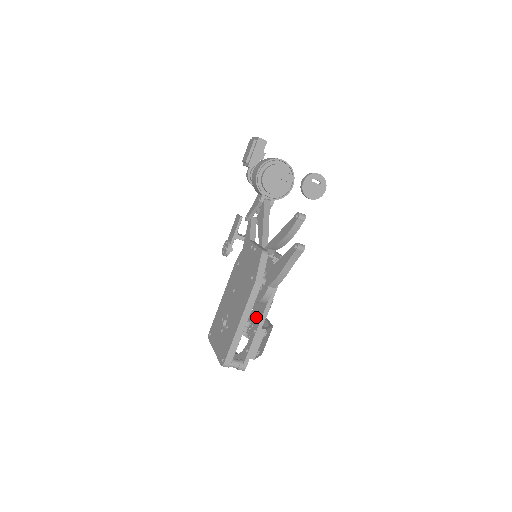
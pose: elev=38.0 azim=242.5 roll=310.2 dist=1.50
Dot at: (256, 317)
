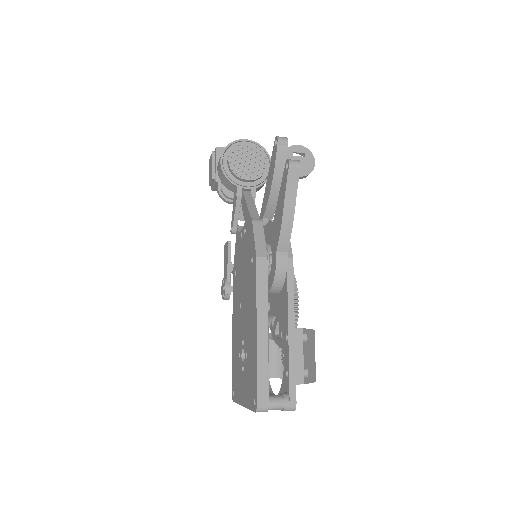
Dot at: (281, 319)
